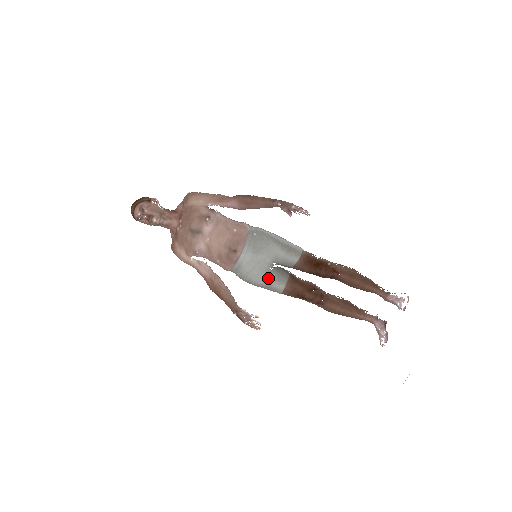
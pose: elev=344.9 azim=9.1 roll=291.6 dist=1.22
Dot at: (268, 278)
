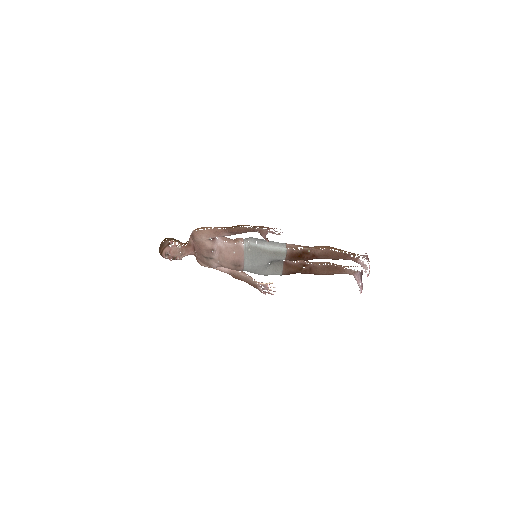
Dot at: (268, 272)
